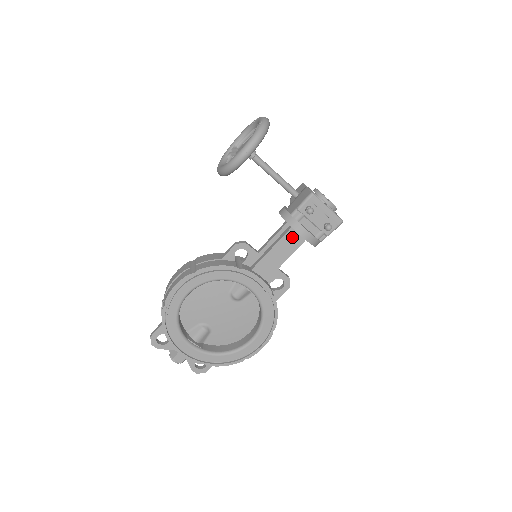
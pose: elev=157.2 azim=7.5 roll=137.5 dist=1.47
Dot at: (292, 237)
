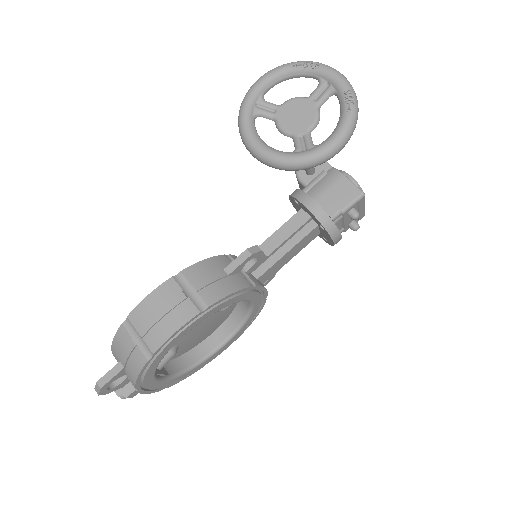
Dot at: (311, 236)
